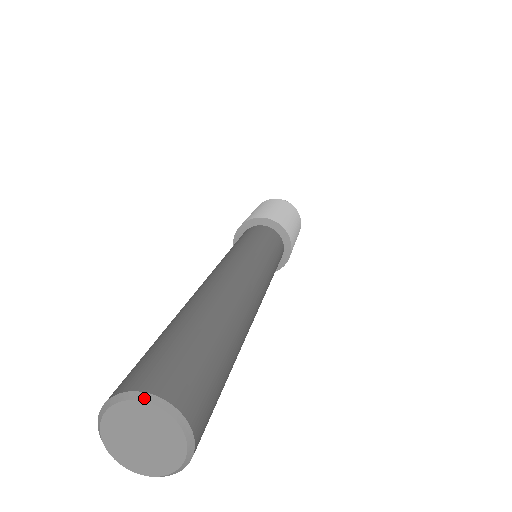
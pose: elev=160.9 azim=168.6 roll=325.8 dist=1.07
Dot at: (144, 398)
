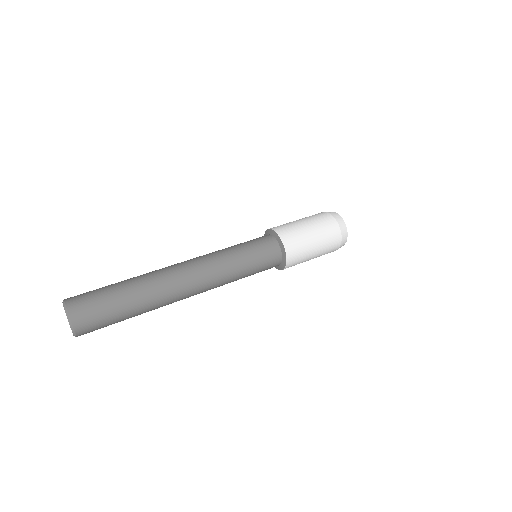
Dot at: (63, 301)
